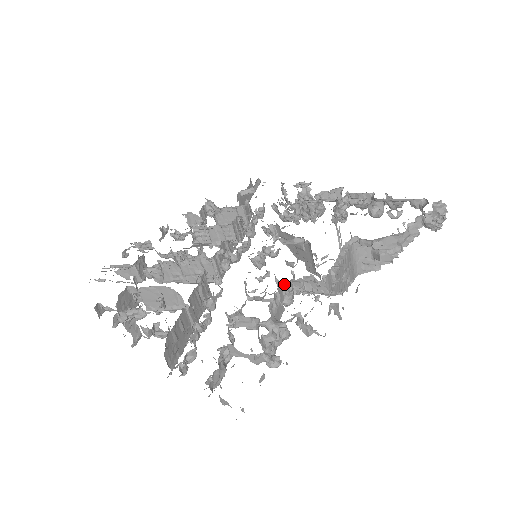
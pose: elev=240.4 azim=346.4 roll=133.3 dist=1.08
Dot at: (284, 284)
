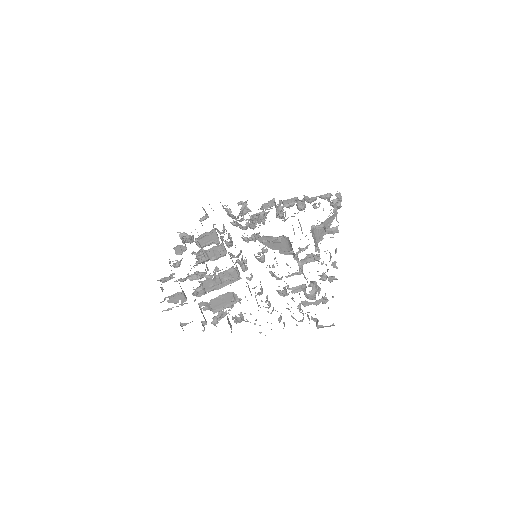
Dot at: (298, 263)
